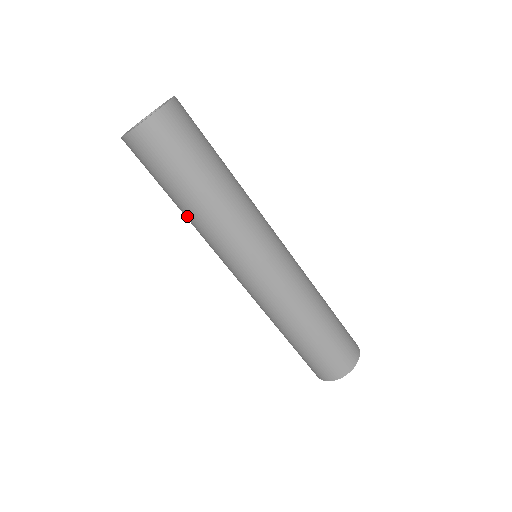
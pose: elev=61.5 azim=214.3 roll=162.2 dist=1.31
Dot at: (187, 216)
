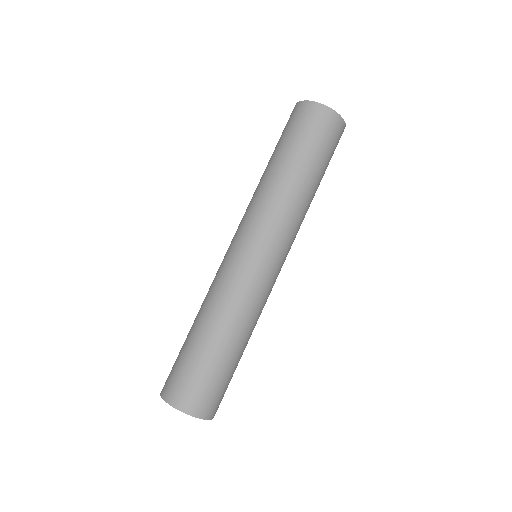
Dot at: occluded
